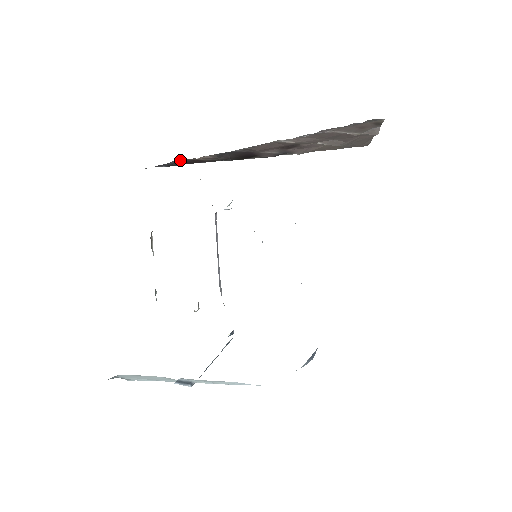
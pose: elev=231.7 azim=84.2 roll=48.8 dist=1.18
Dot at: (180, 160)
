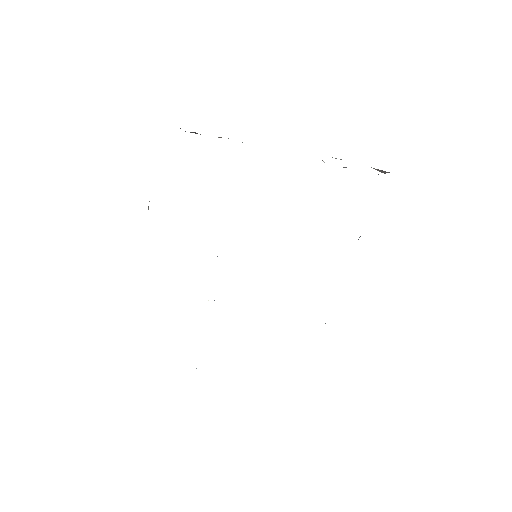
Dot at: (197, 133)
